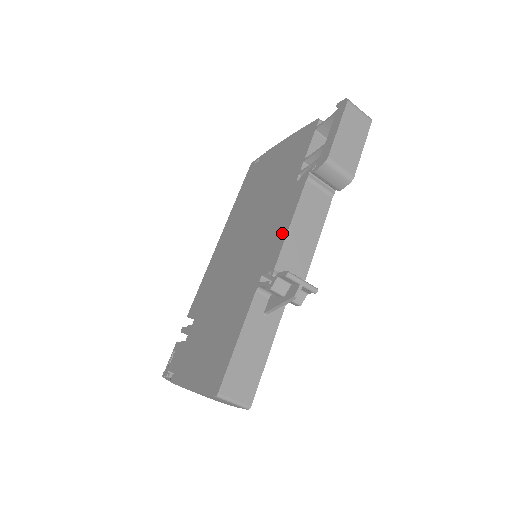
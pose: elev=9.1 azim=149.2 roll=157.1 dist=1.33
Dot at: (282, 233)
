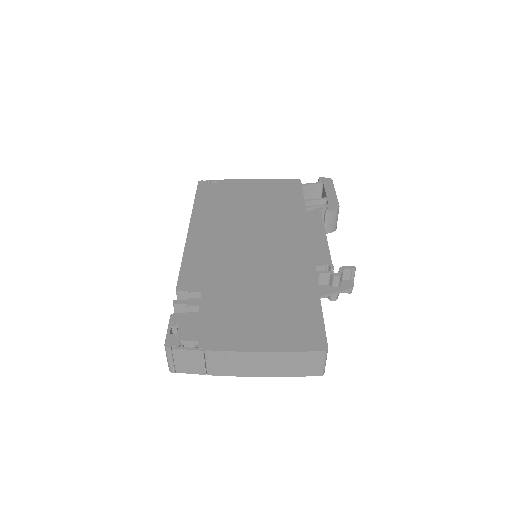
Dot at: (320, 241)
